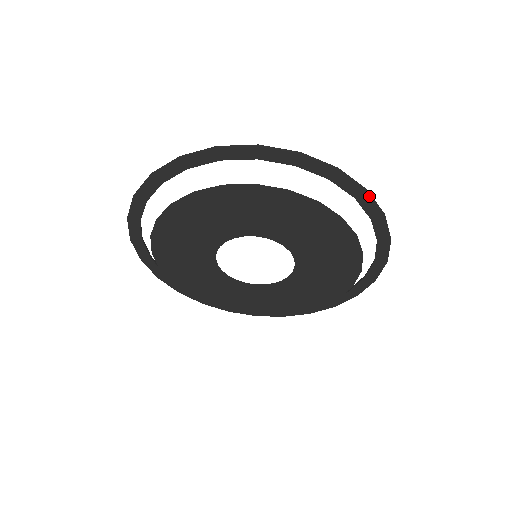
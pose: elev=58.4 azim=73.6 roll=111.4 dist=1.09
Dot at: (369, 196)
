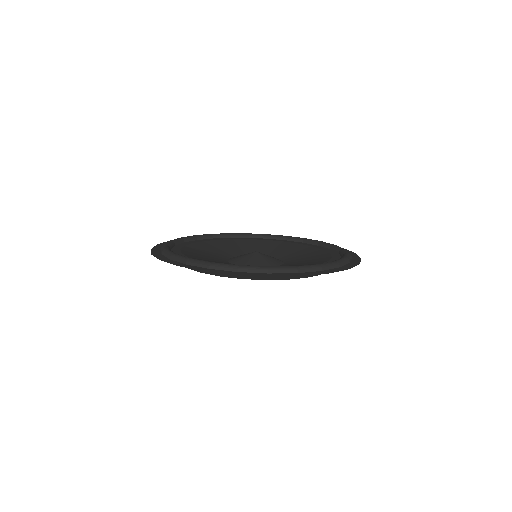
Dot at: (324, 270)
